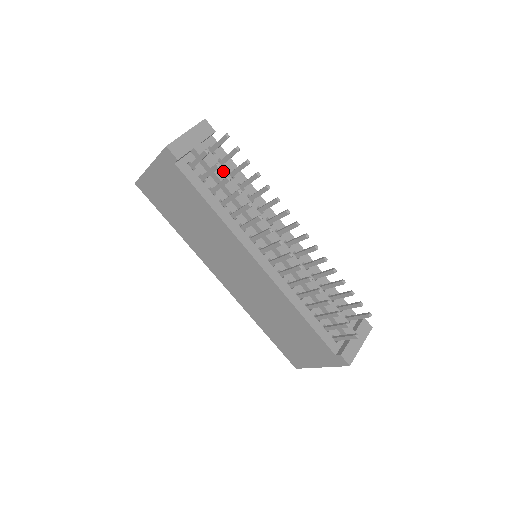
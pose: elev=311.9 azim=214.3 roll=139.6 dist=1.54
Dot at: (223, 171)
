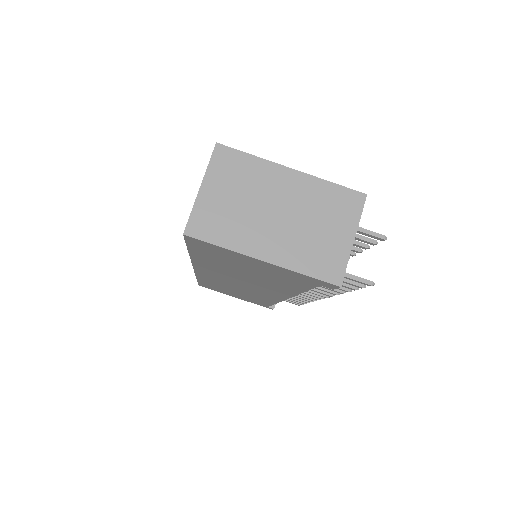
Dot at: occluded
